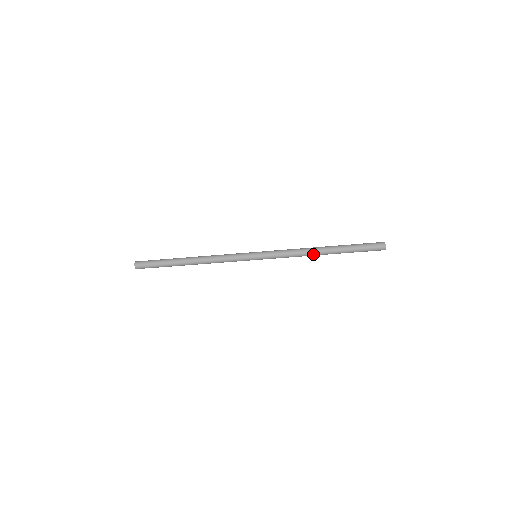
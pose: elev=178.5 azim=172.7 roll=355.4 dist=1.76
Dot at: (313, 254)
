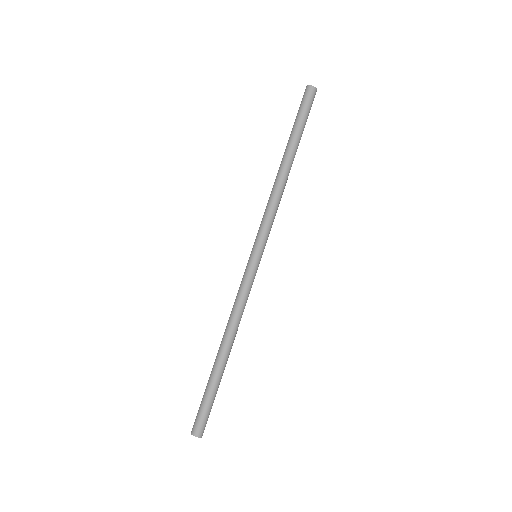
Dot at: (279, 177)
